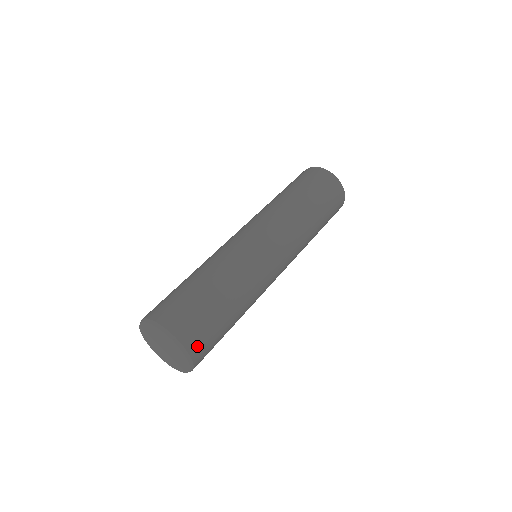
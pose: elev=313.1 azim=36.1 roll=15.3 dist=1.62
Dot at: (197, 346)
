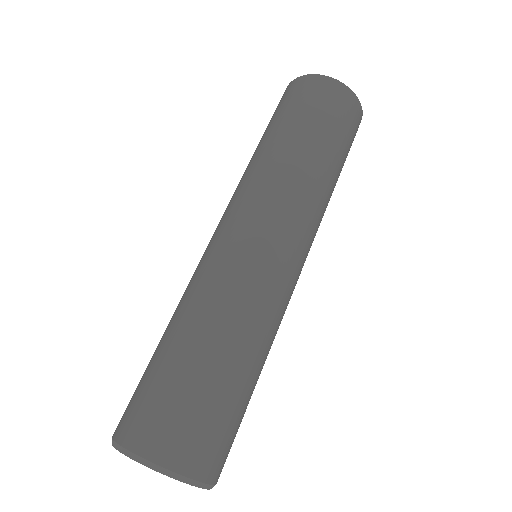
Dot at: occluded
